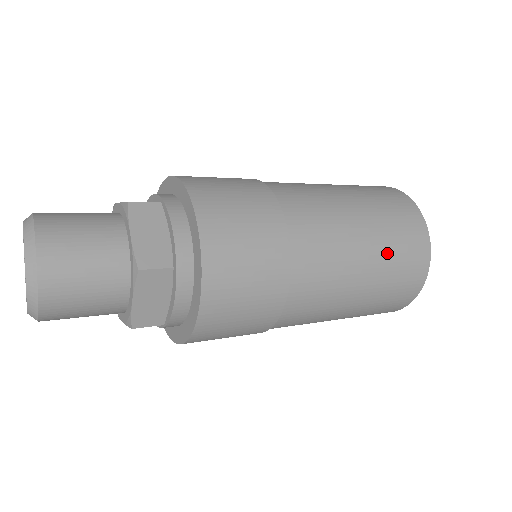
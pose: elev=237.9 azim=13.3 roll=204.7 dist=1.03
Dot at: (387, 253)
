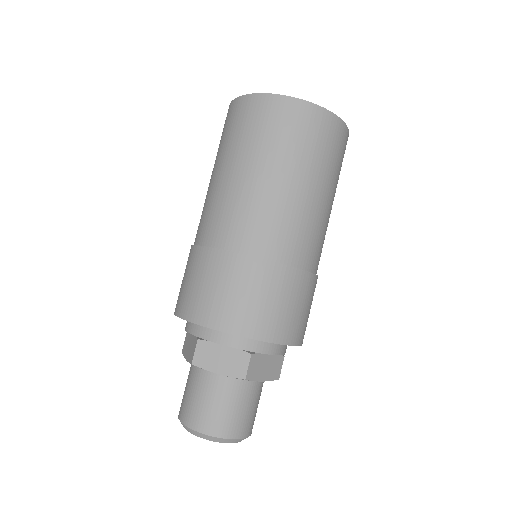
Dot at: (300, 158)
